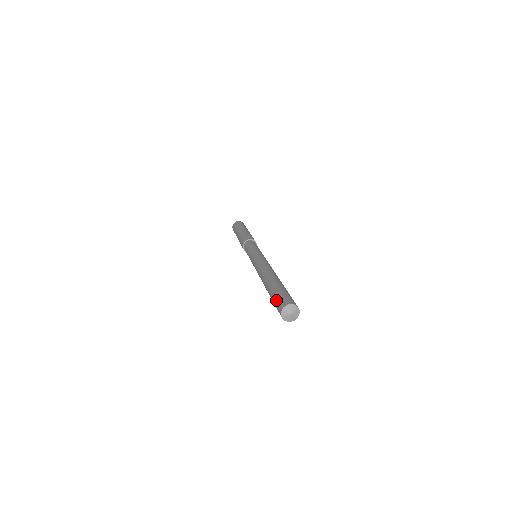
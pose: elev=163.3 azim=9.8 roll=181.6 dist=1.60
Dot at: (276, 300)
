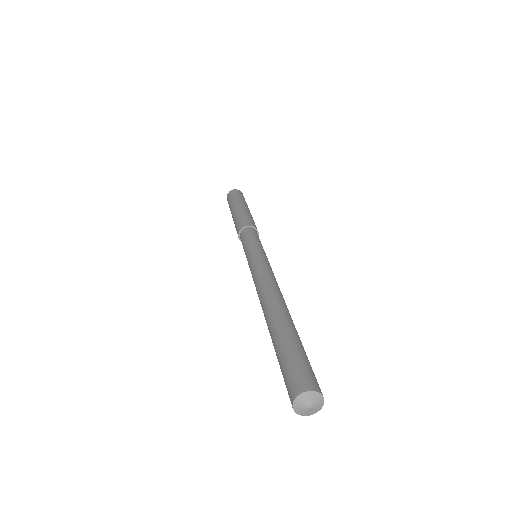
Dot at: (289, 366)
